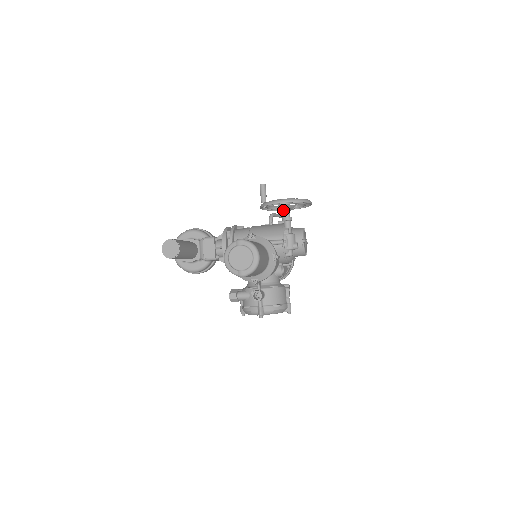
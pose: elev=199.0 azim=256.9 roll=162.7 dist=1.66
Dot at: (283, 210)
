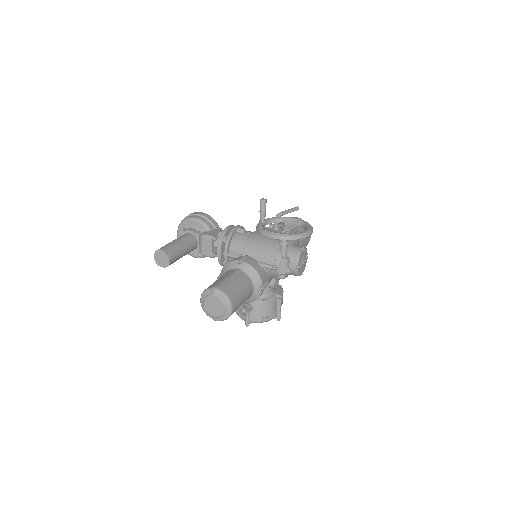
Dot at: occluded
